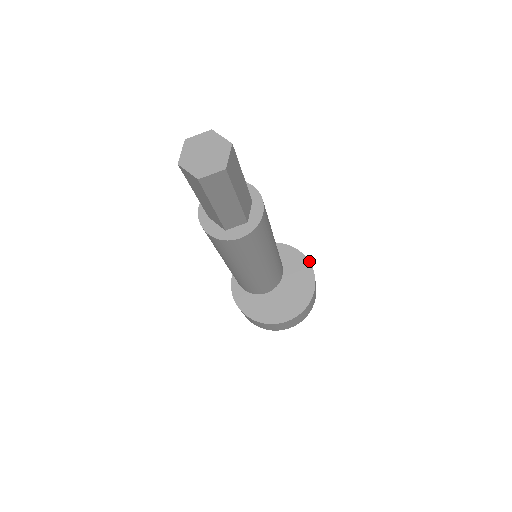
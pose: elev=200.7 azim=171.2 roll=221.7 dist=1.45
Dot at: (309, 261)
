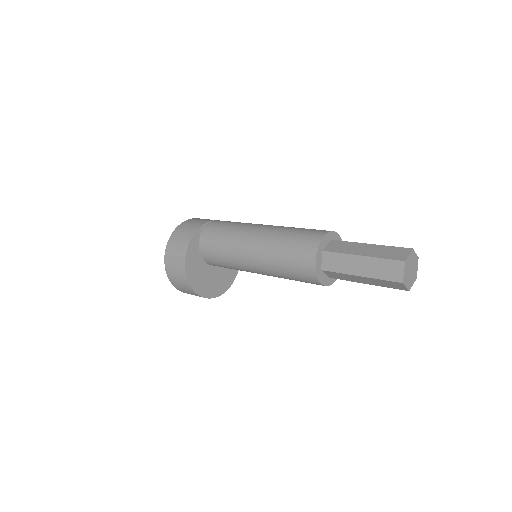
Dot at: occluded
